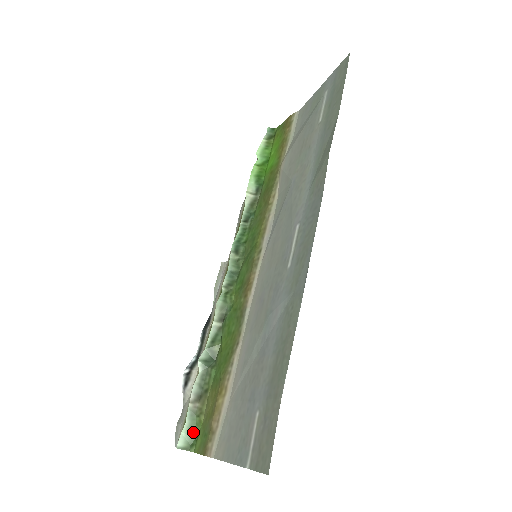
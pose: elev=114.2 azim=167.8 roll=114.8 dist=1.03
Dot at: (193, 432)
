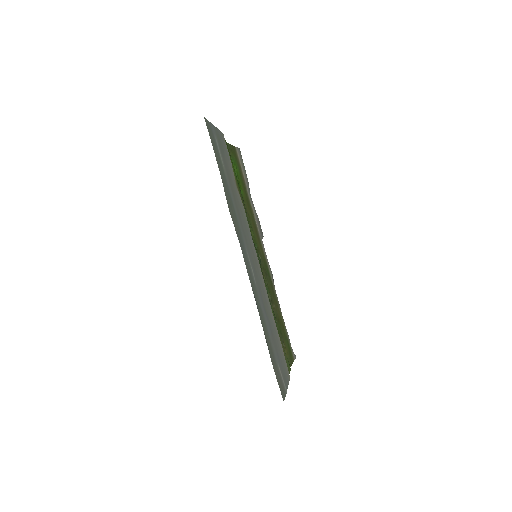
Dot at: occluded
